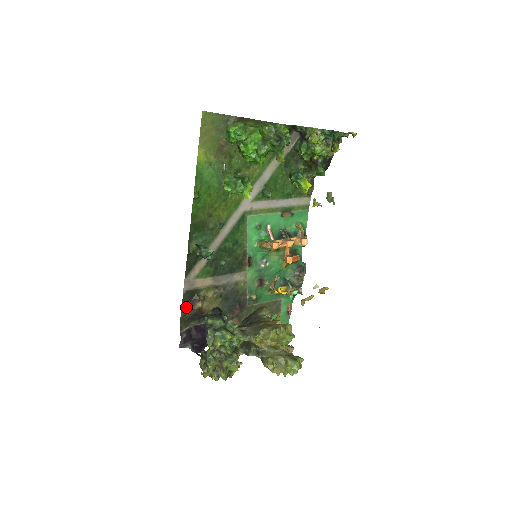
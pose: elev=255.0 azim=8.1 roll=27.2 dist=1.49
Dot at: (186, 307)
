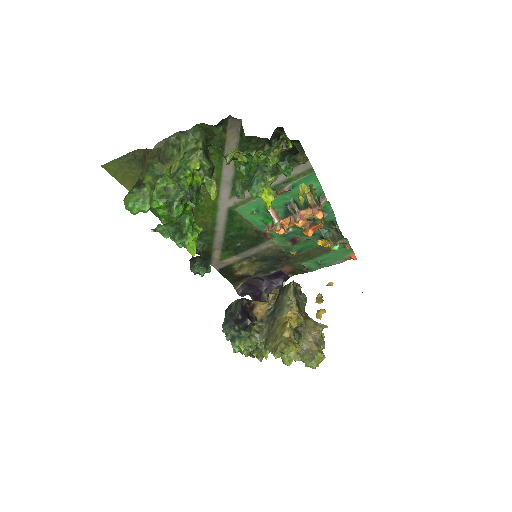
Dot at: (228, 276)
